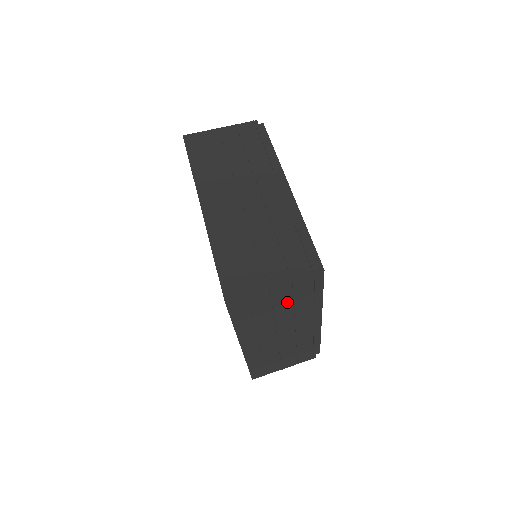
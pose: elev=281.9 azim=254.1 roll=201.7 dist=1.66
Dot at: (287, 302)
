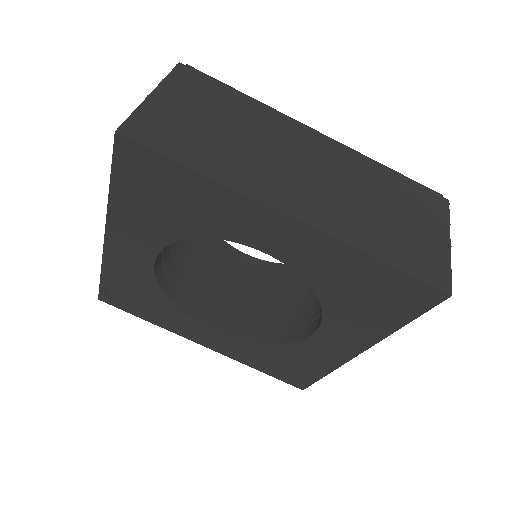
Dot at: (212, 111)
